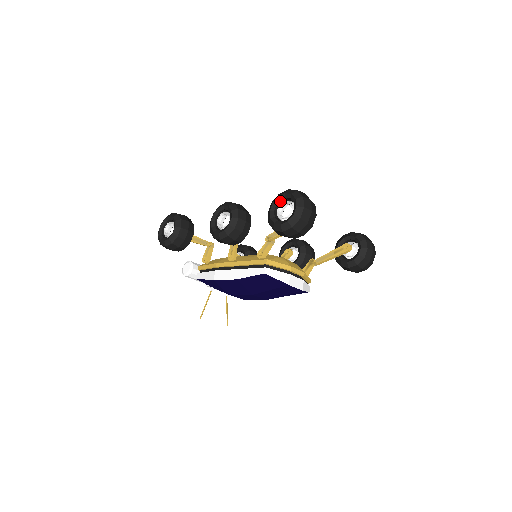
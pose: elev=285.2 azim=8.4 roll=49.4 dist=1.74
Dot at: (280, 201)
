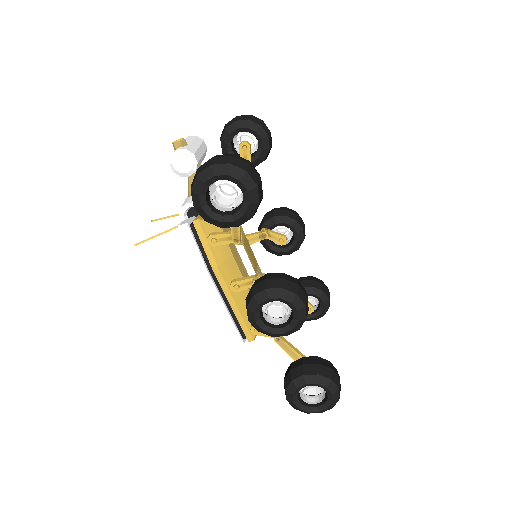
Dot at: (322, 387)
